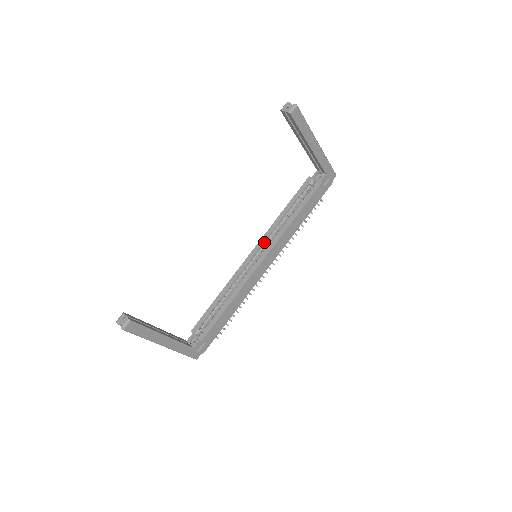
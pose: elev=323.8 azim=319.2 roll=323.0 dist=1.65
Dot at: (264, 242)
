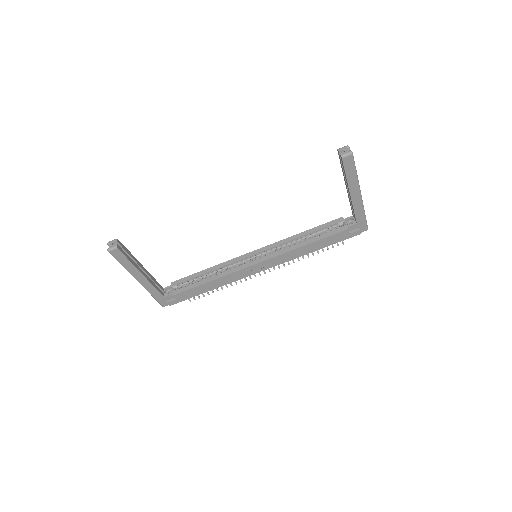
Dot at: (270, 249)
